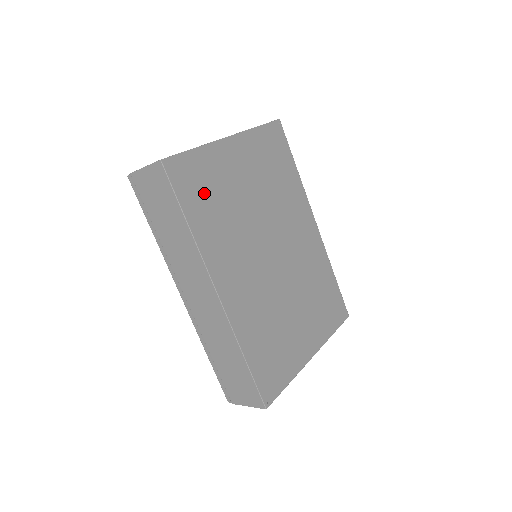
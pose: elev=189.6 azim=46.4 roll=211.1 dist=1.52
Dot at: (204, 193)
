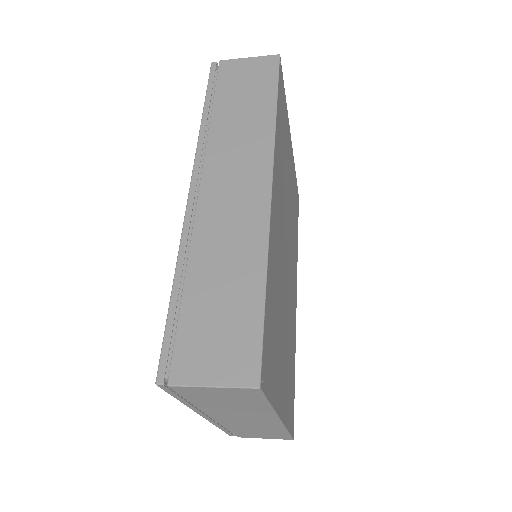
Dot at: (283, 123)
